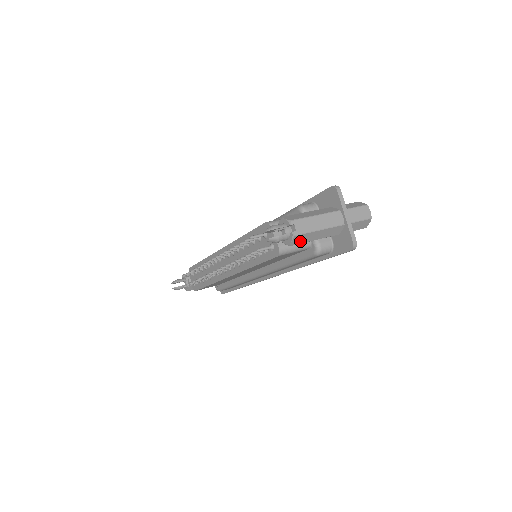
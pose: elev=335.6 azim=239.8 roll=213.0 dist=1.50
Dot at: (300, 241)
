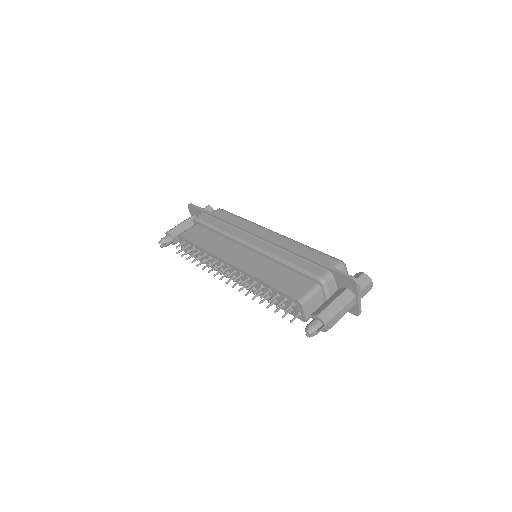
Dot at: occluded
